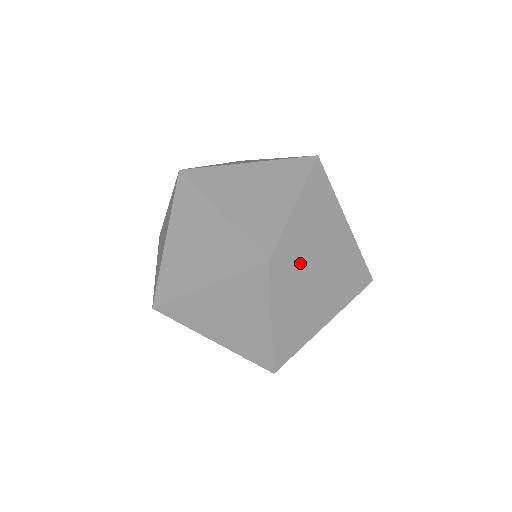
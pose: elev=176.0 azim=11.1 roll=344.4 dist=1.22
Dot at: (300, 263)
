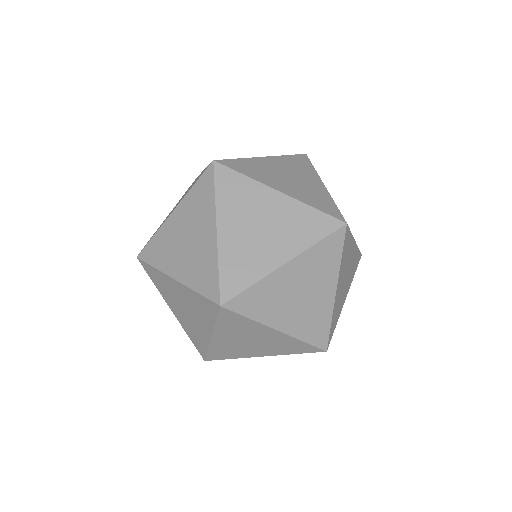
Dot at: (239, 159)
